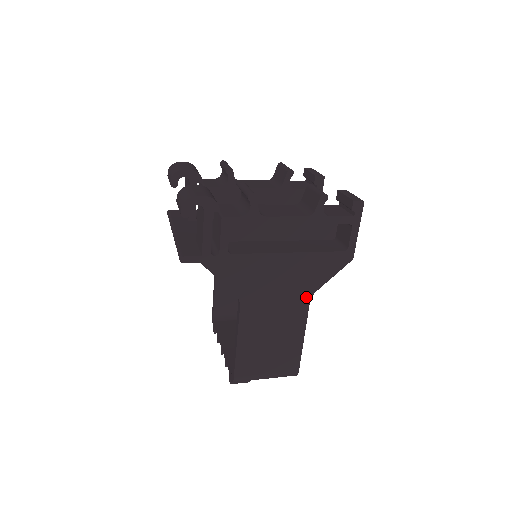
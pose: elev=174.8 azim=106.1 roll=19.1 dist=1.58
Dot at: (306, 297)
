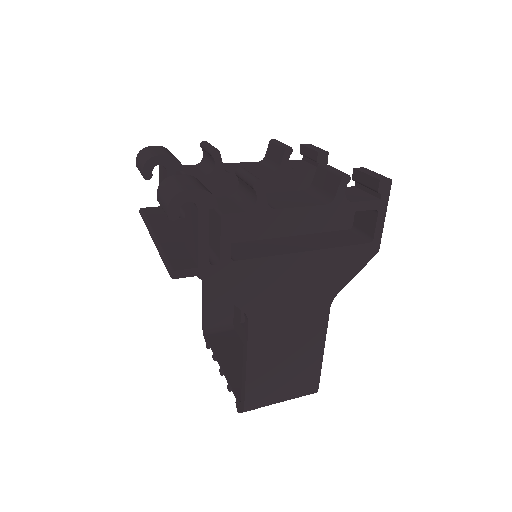
Dot at: (326, 302)
